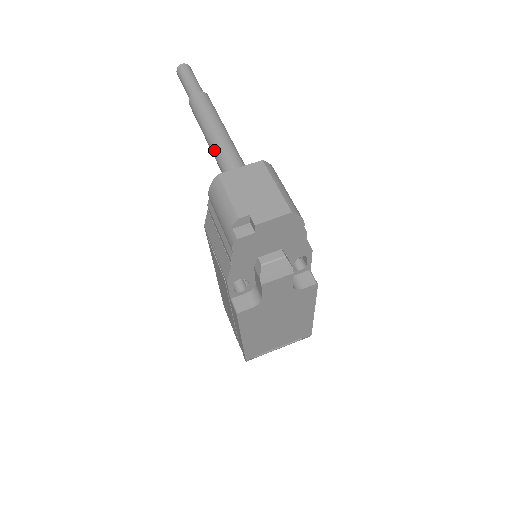
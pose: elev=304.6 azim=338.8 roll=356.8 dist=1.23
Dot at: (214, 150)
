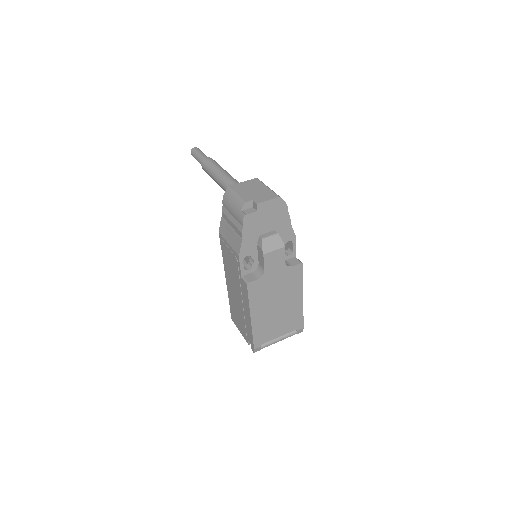
Dot at: (223, 183)
